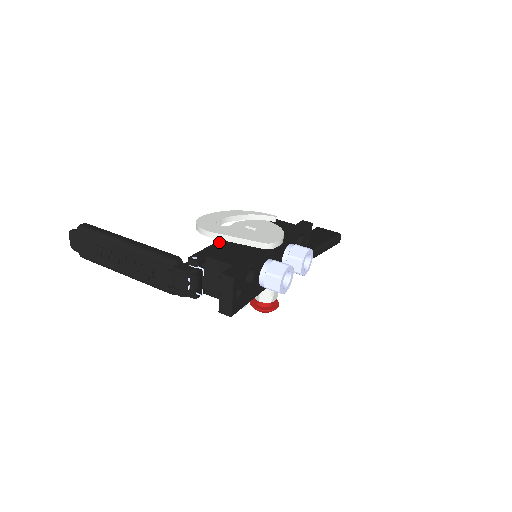
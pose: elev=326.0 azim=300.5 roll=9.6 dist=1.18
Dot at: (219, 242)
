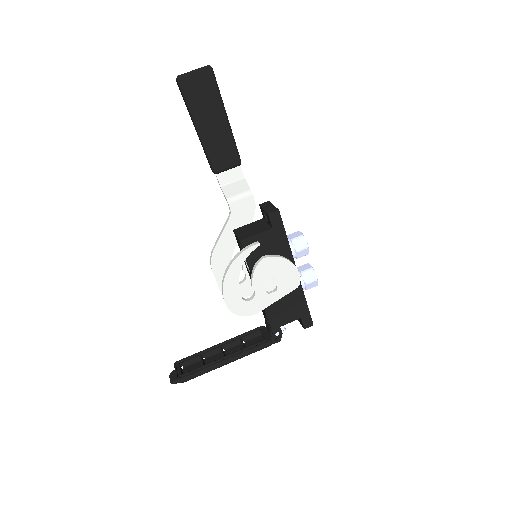
Dot at: (267, 309)
